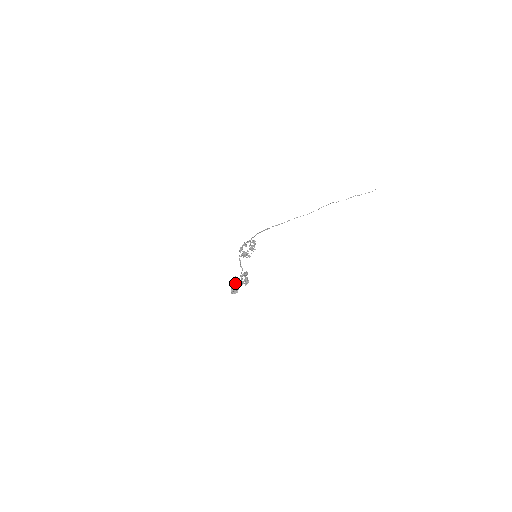
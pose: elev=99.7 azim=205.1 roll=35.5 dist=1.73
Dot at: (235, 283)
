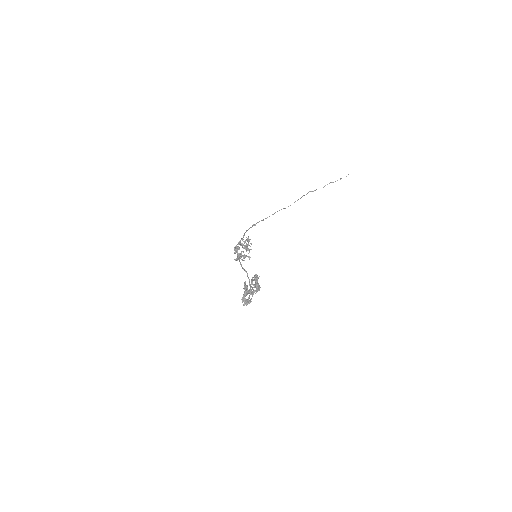
Dot at: (245, 291)
